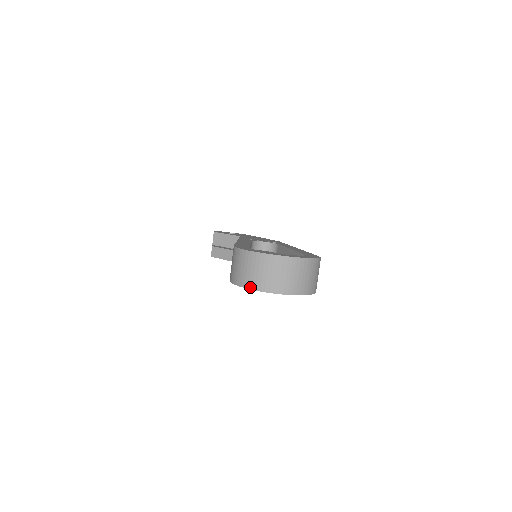
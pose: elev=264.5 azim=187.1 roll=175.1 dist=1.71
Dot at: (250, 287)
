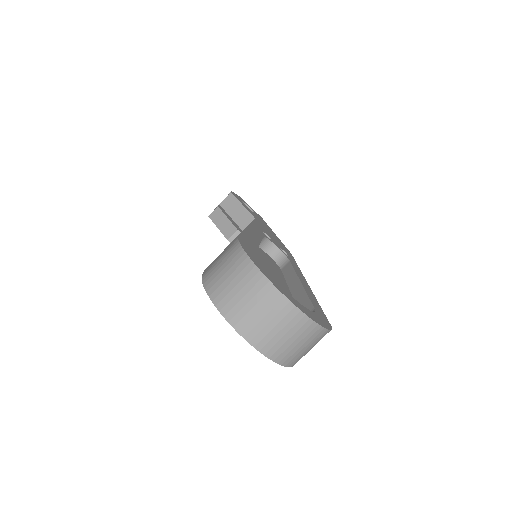
Dot at: (219, 306)
